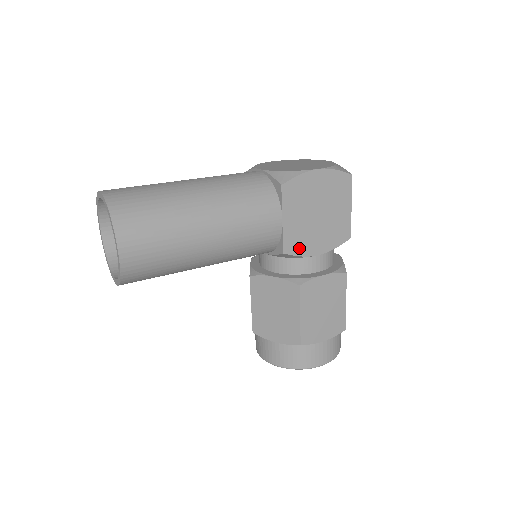
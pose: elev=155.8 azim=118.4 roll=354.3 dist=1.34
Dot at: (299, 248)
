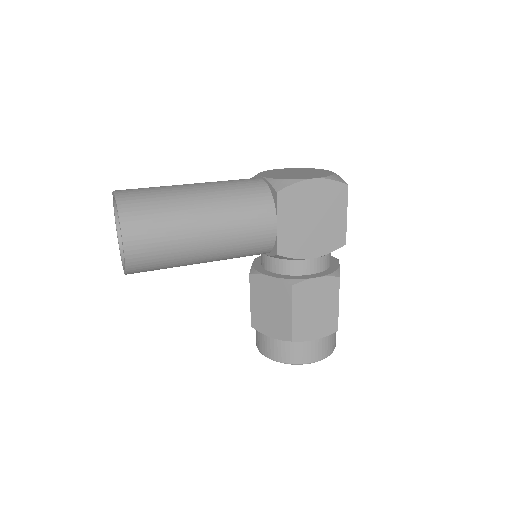
Dot at: (293, 251)
